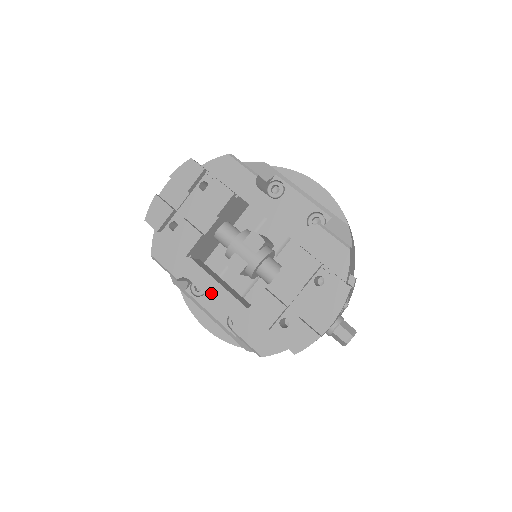
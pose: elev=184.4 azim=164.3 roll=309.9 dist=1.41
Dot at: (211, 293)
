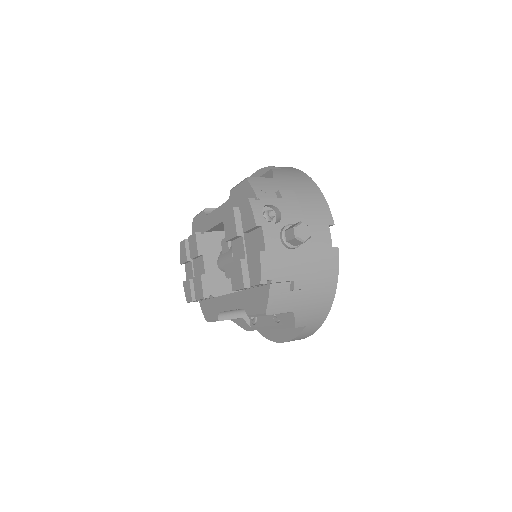
Dot at: (229, 306)
